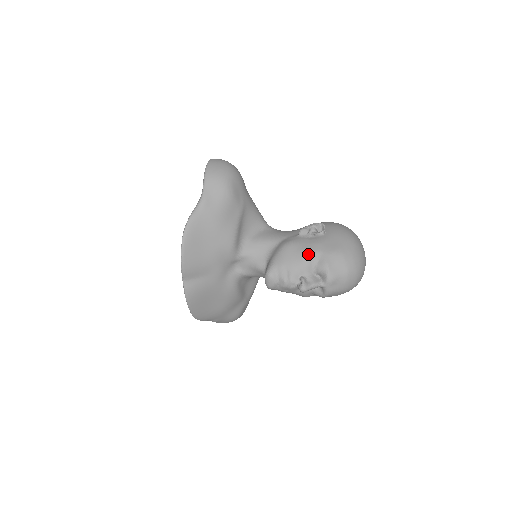
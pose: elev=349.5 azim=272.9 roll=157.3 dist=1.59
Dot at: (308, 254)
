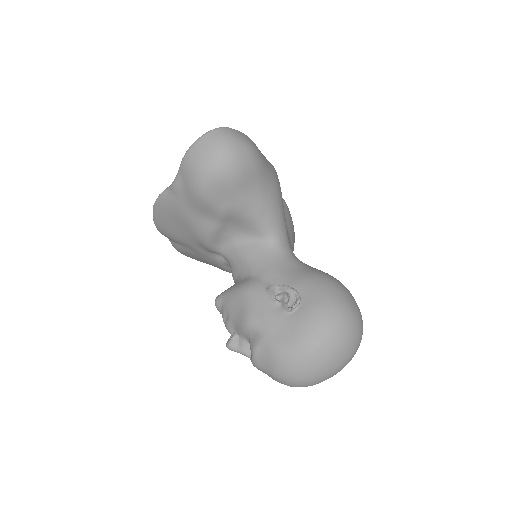
Dot at: (247, 323)
